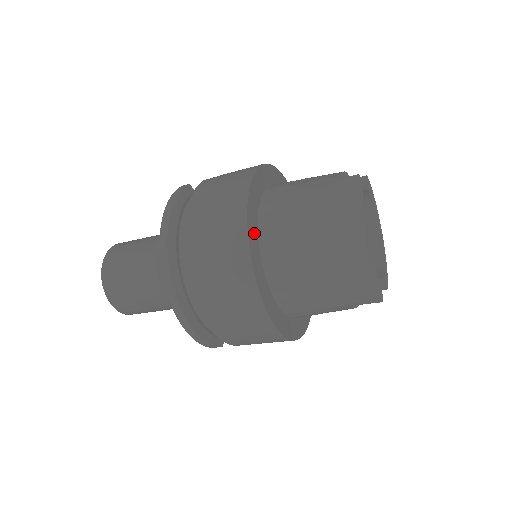
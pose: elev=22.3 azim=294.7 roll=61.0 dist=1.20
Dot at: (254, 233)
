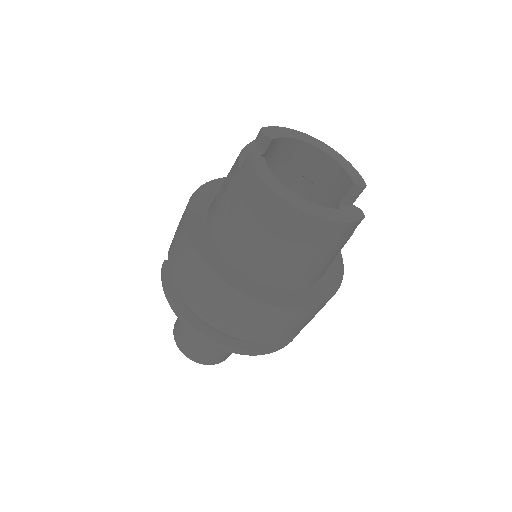
Dot at: (229, 271)
